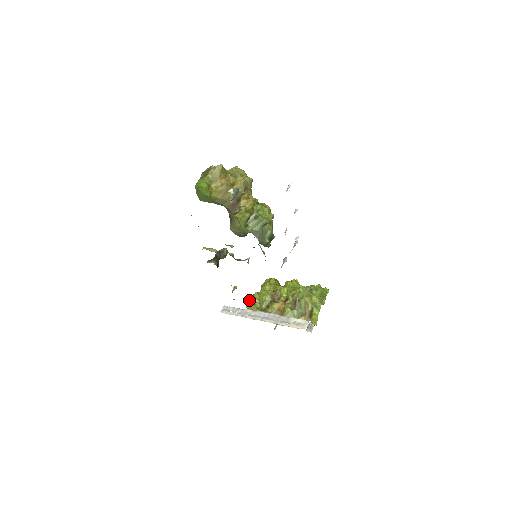
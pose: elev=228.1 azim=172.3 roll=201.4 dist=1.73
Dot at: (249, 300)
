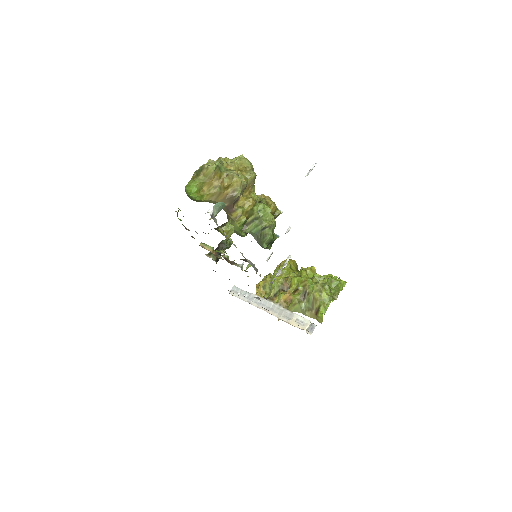
Dot at: (260, 283)
